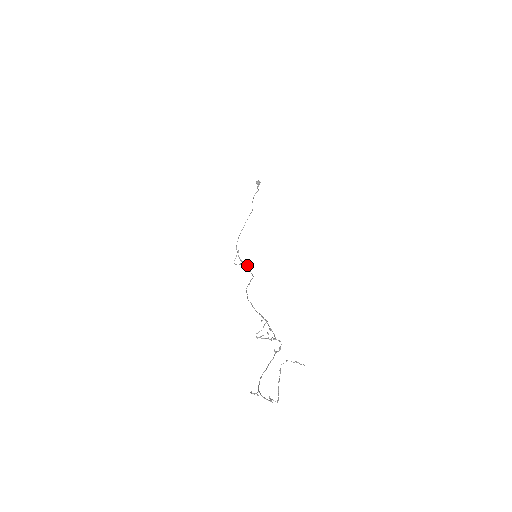
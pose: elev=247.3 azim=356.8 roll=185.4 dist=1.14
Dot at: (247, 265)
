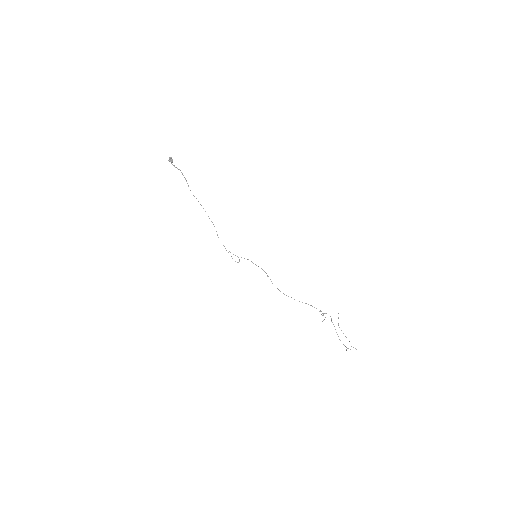
Dot at: occluded
